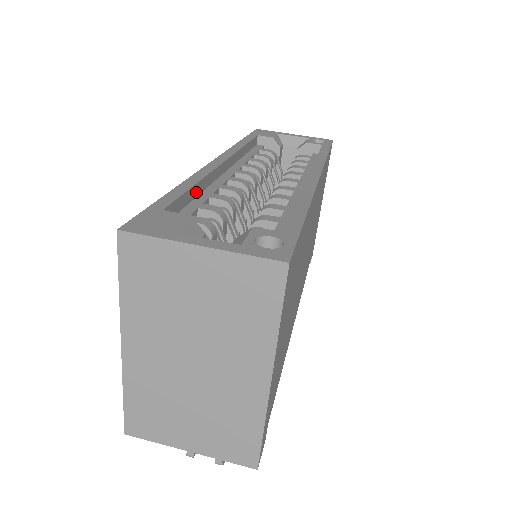
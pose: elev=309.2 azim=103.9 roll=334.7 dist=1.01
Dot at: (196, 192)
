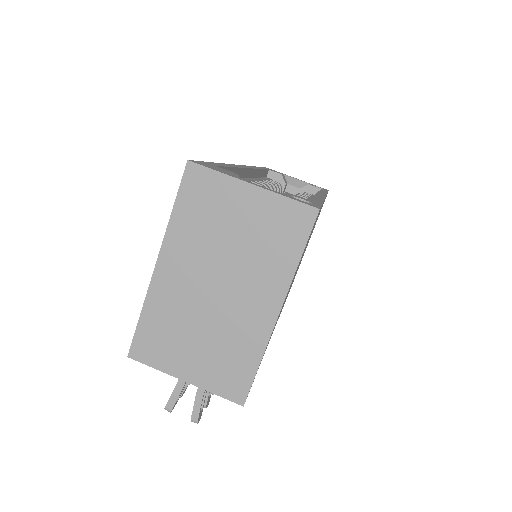
Dot at: occluded
